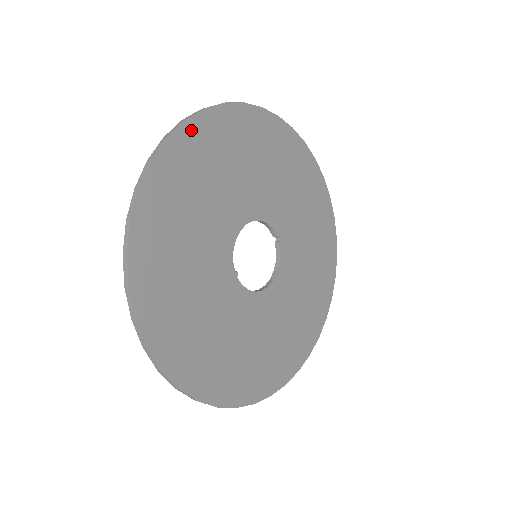
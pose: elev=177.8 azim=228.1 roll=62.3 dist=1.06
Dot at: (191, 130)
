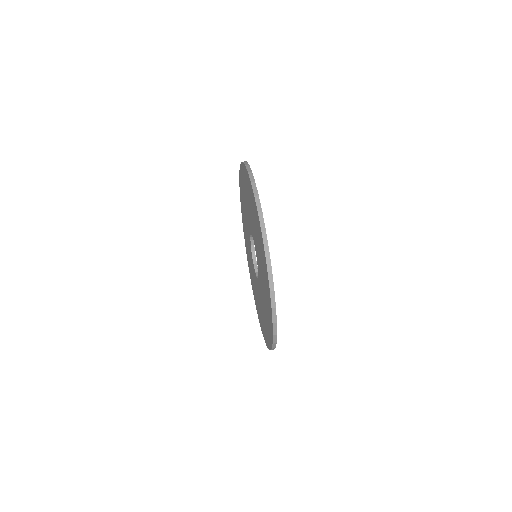
Dot at: occluded
